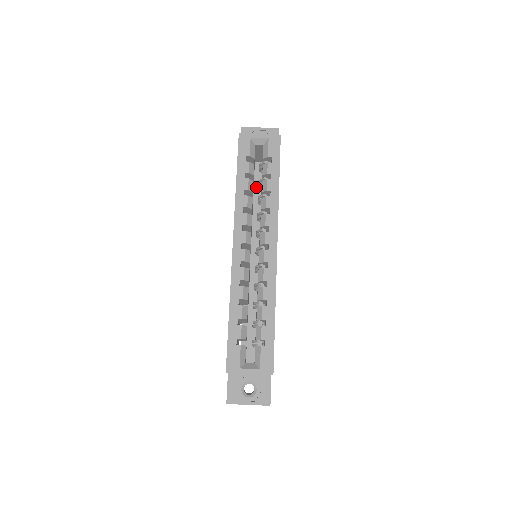
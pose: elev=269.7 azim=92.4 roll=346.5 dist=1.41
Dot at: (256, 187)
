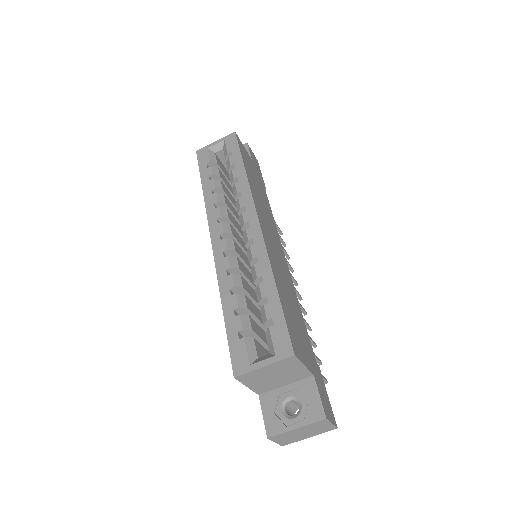
Dot at: occluded
